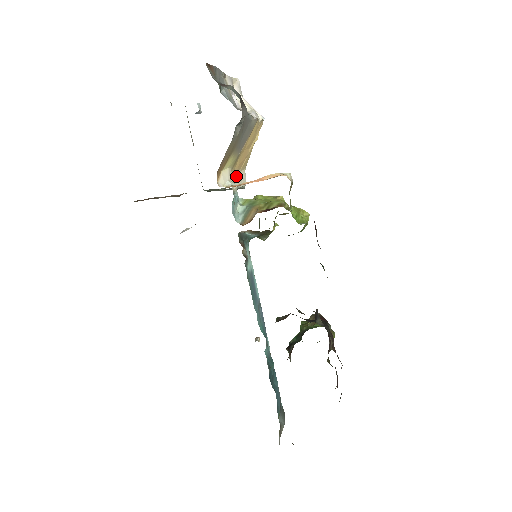
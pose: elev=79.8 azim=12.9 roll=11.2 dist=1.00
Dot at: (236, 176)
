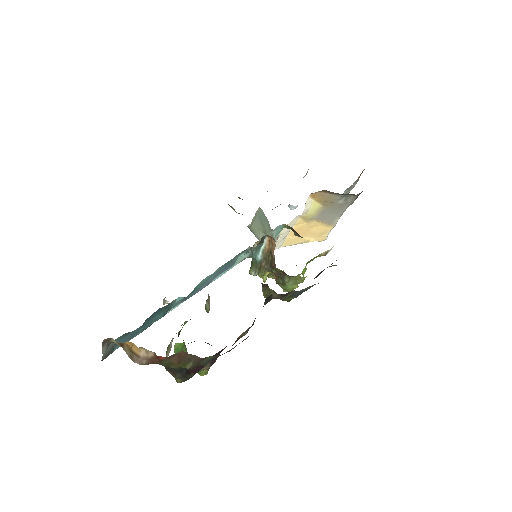
Dot at: (289, 230)
